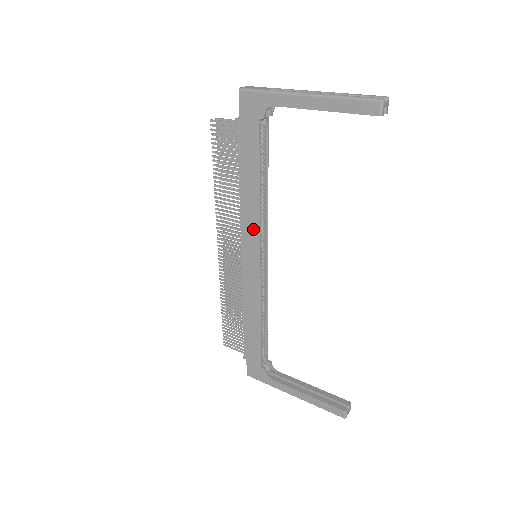
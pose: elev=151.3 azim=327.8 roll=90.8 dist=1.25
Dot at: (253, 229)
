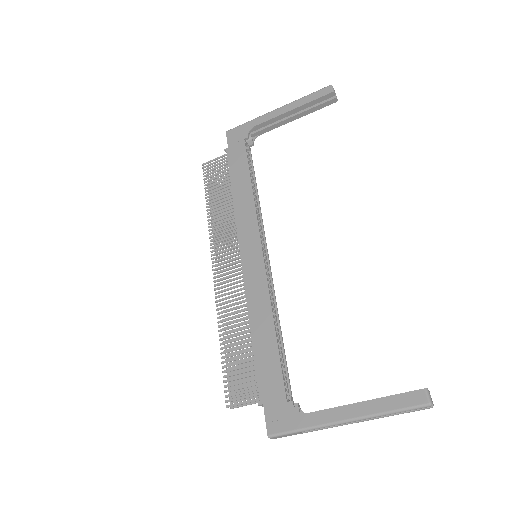
Dot at: (250, 222)
